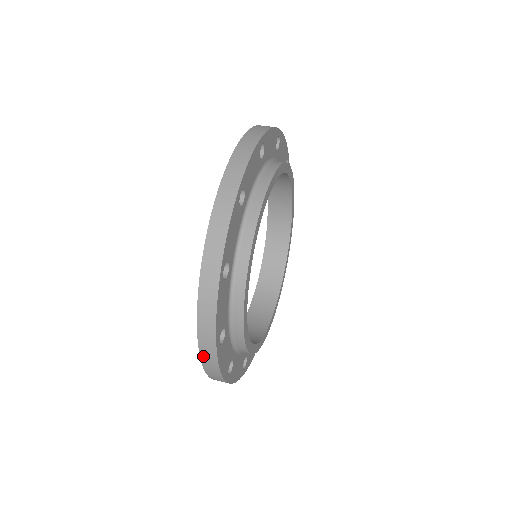
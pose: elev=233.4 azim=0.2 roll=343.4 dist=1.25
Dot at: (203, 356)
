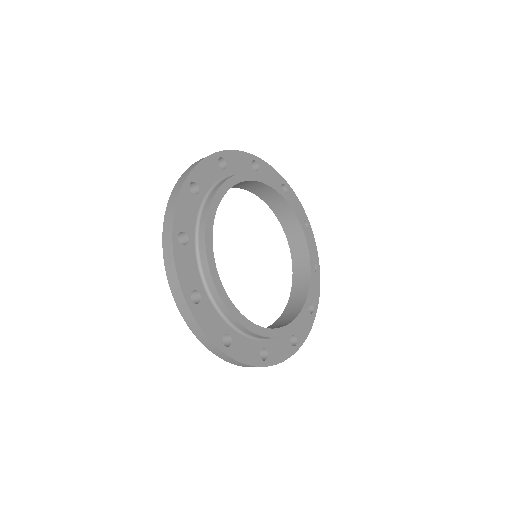
Dot at: (223, 358)
